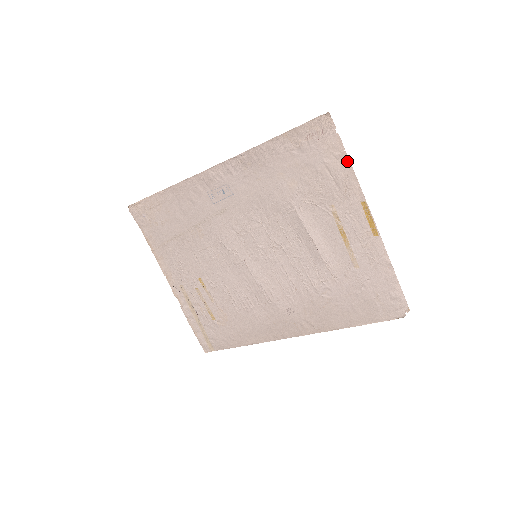
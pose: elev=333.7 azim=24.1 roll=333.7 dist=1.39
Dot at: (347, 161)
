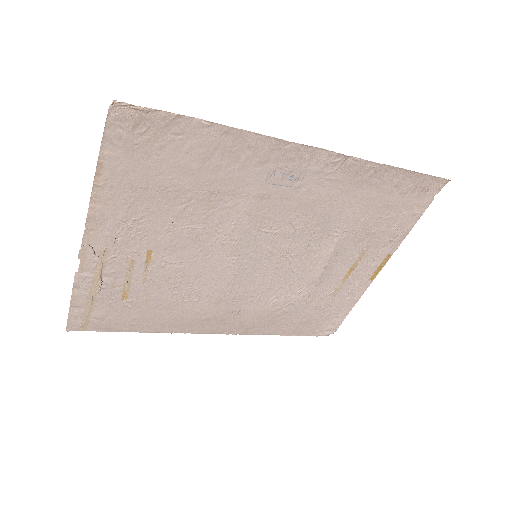
Dot at: (415, 221)
